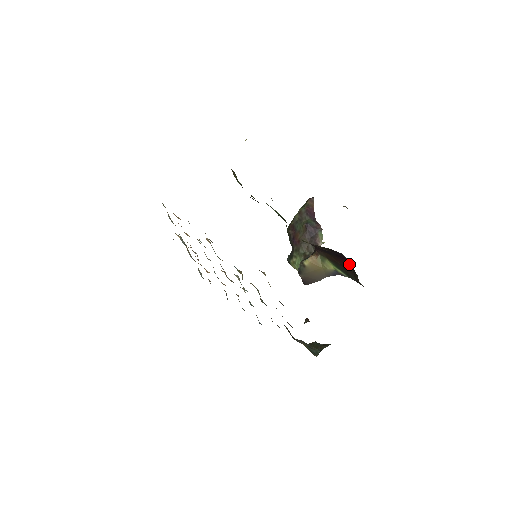
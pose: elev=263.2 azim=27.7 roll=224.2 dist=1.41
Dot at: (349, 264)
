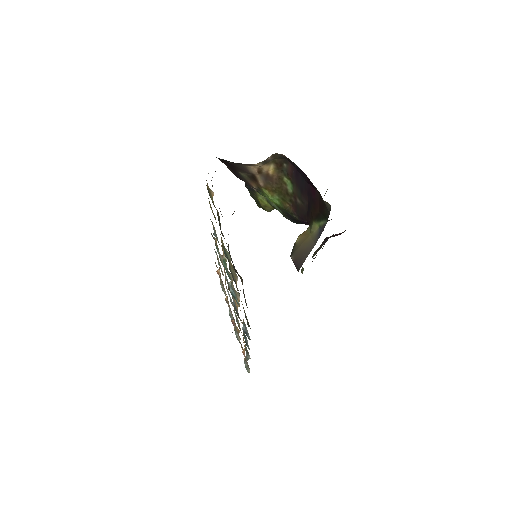
Dot at: (319, 196)
